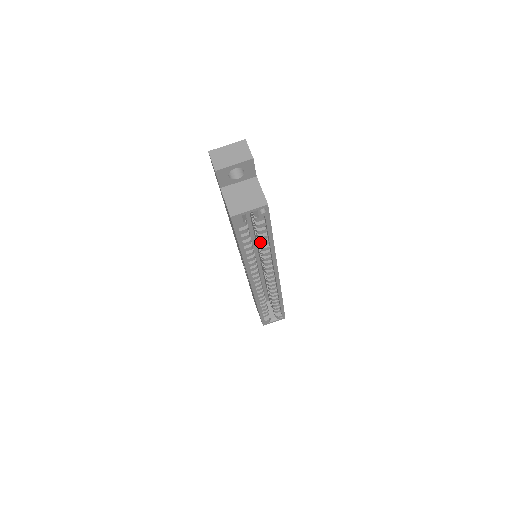
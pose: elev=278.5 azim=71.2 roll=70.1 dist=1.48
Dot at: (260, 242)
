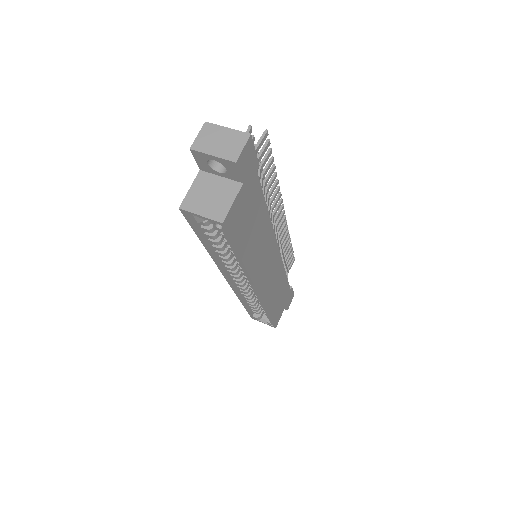
Dot at: (231, 250)
